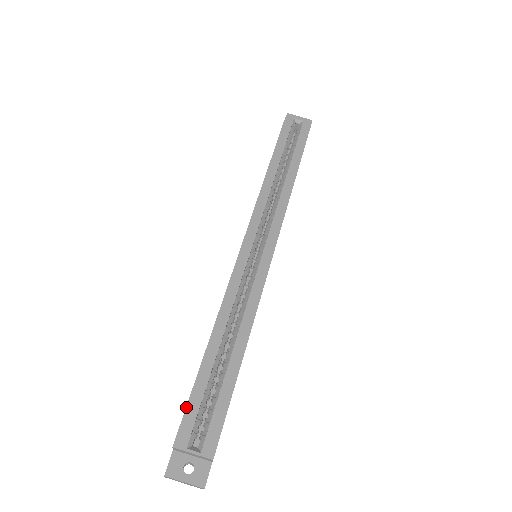
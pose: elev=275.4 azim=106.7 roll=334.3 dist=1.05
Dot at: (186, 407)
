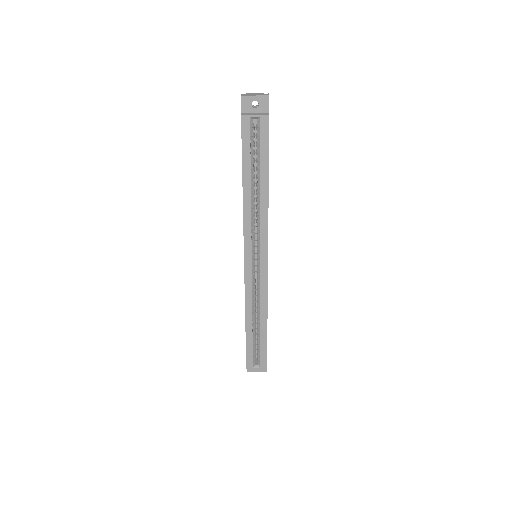
Dot at: (246, 354)
